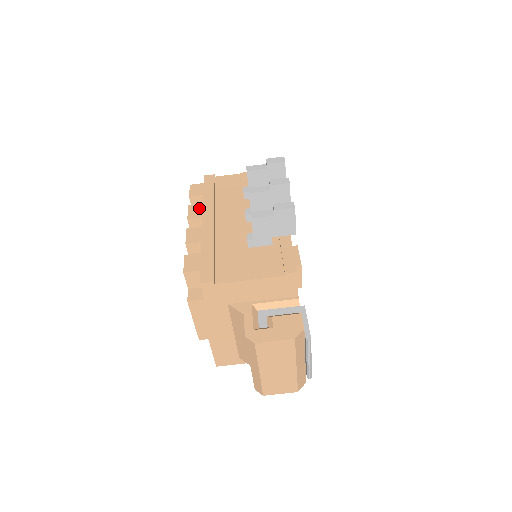
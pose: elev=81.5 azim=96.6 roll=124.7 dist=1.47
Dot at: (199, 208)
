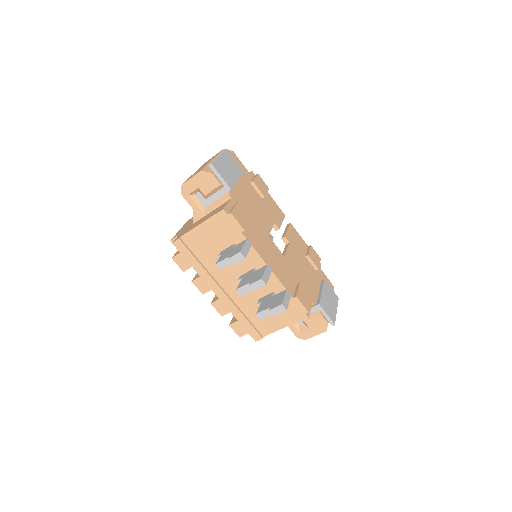
Dot at: (202, 282)
